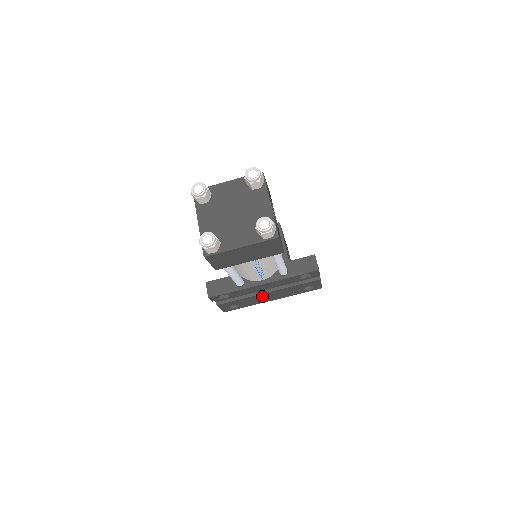
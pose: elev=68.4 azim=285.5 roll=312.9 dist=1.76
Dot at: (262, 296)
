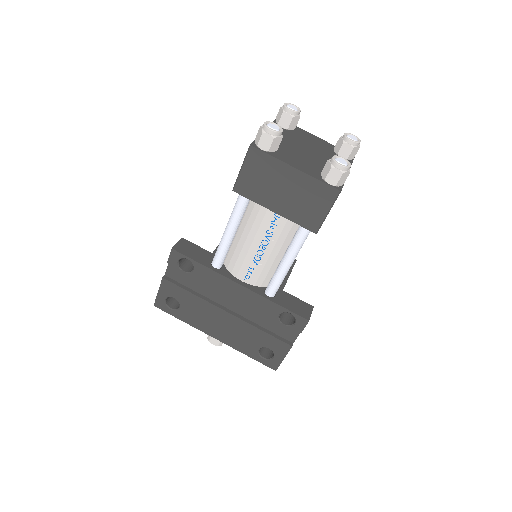
Dot at: (215, 314)
